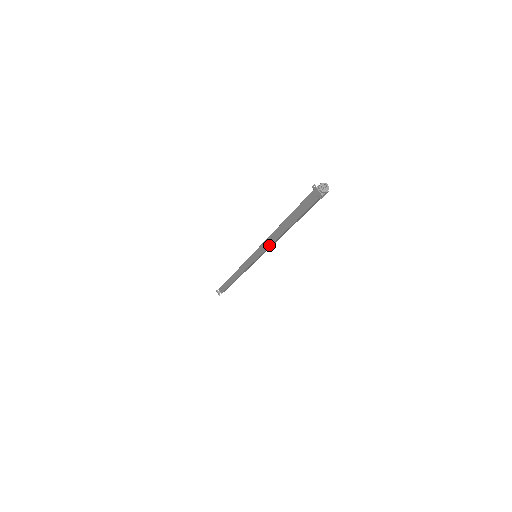
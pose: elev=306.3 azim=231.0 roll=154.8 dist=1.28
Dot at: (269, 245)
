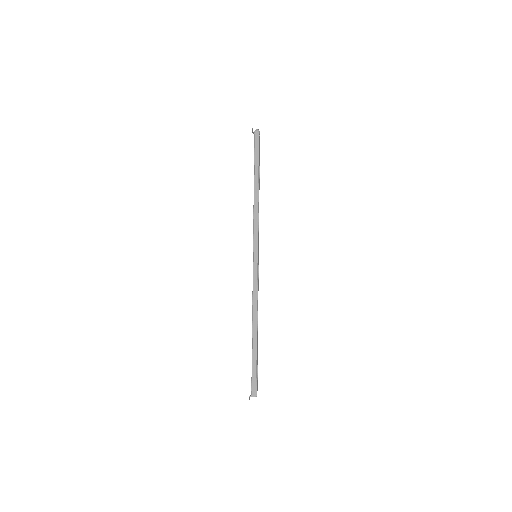
Dot at: (253, 217)
